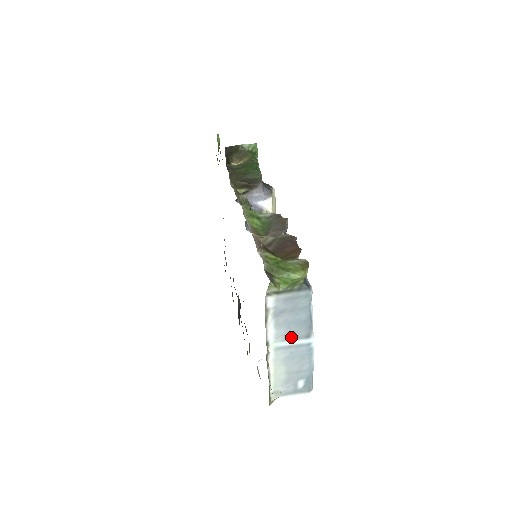
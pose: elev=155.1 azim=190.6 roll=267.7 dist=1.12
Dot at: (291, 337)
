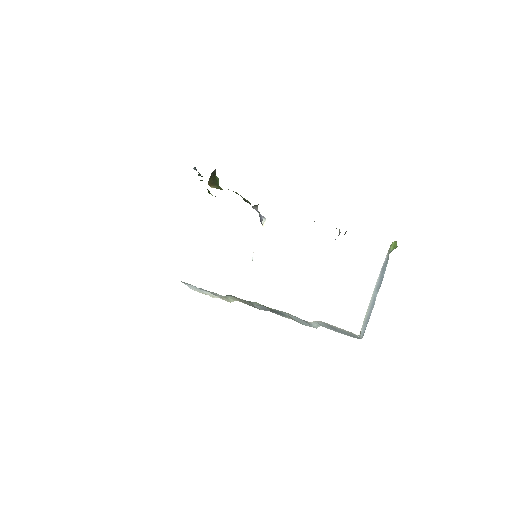
Dot at: (377, 288)
